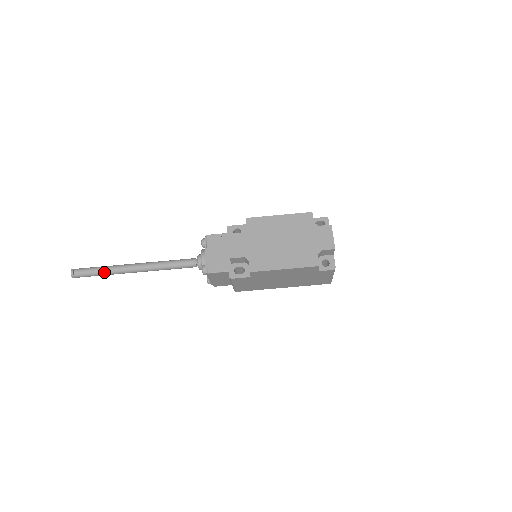
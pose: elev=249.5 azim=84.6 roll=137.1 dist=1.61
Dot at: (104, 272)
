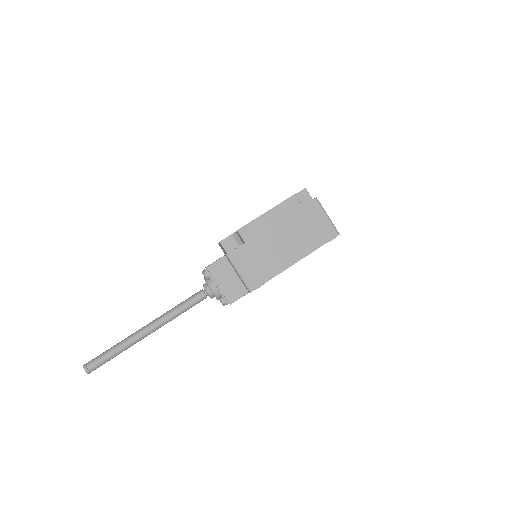
Dot at: (116, 346)
